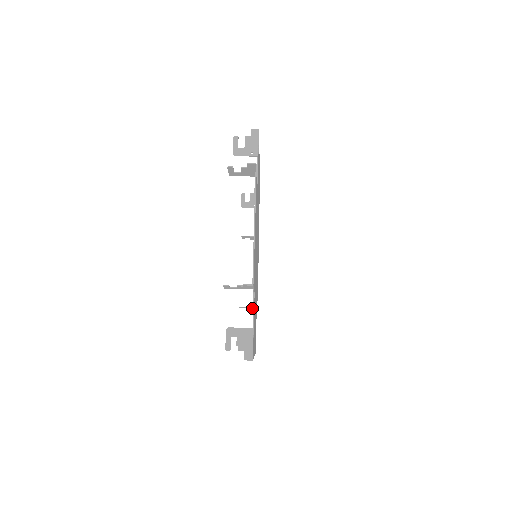
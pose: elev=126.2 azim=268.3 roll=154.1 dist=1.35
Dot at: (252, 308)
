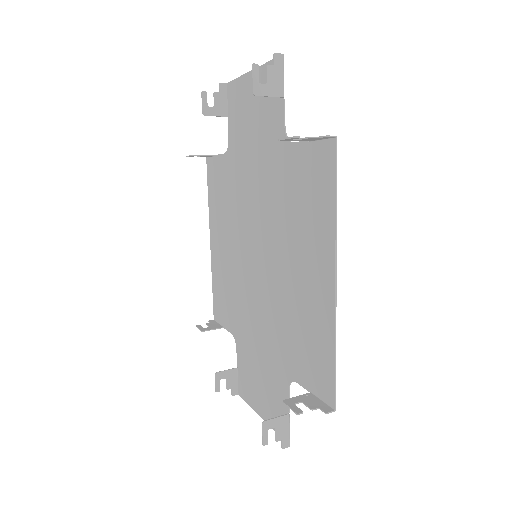
Dot at: (282, 438)
